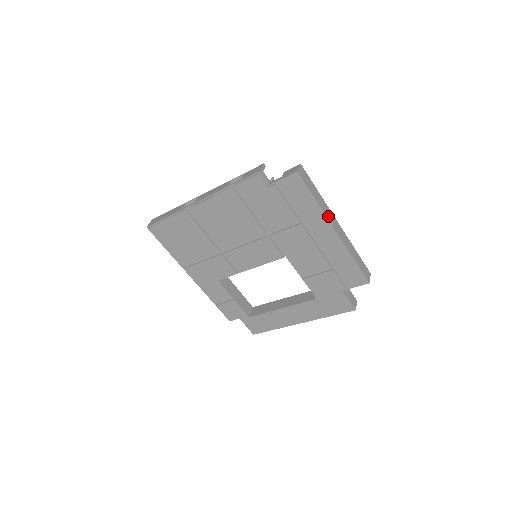
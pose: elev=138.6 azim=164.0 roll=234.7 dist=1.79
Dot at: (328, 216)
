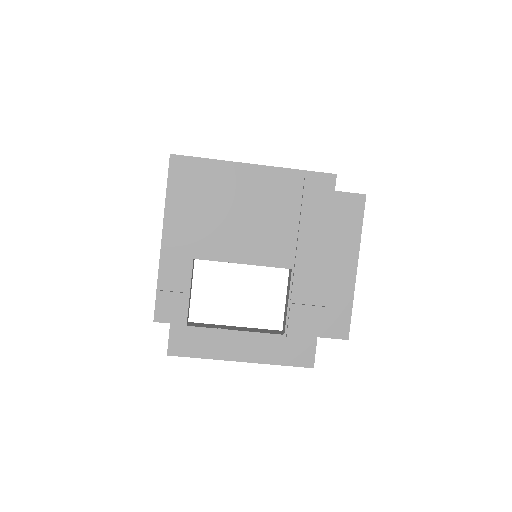
Dot at: (358, 251)
